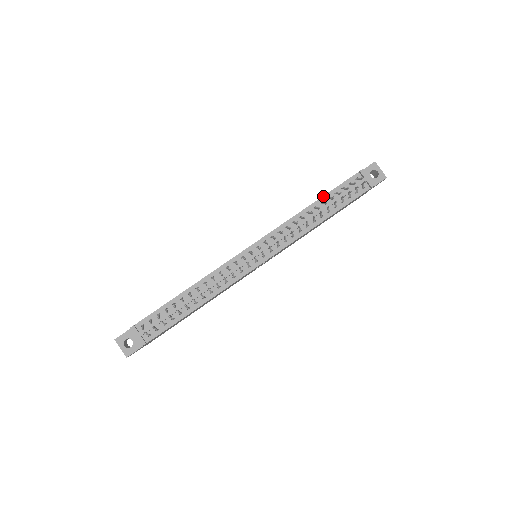
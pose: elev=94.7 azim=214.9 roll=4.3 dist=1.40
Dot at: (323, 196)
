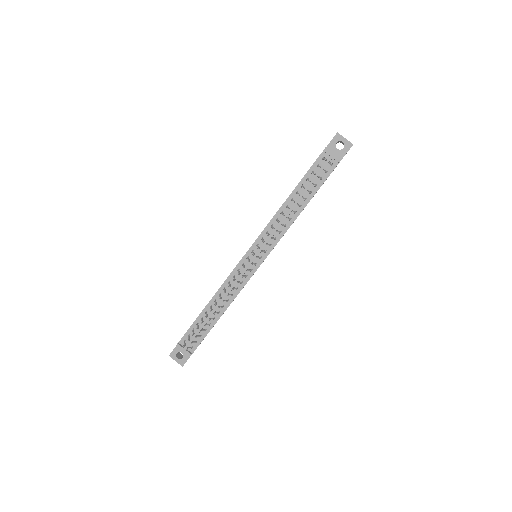
Dot at: (296, 186)
